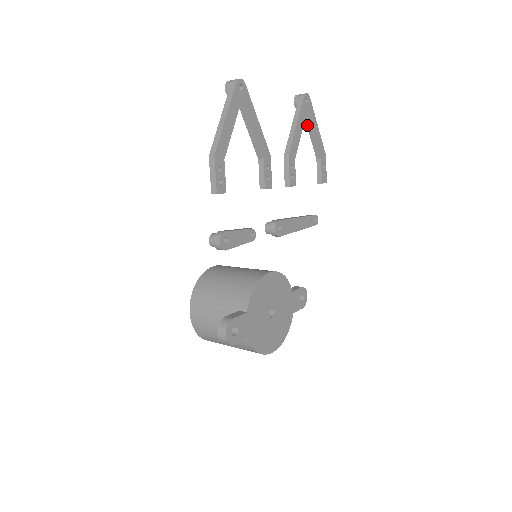
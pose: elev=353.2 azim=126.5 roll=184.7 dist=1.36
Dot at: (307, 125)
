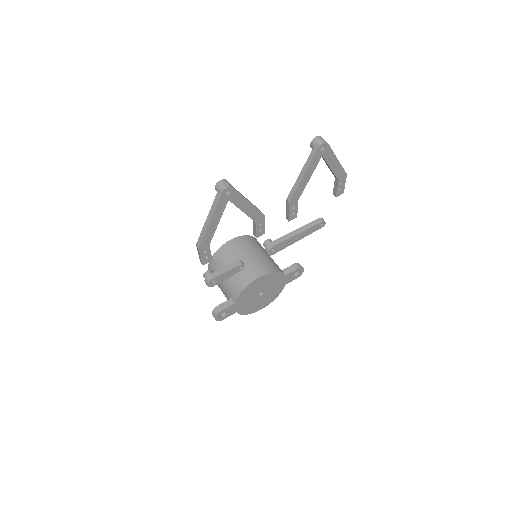
Dot at: (324, 160)
